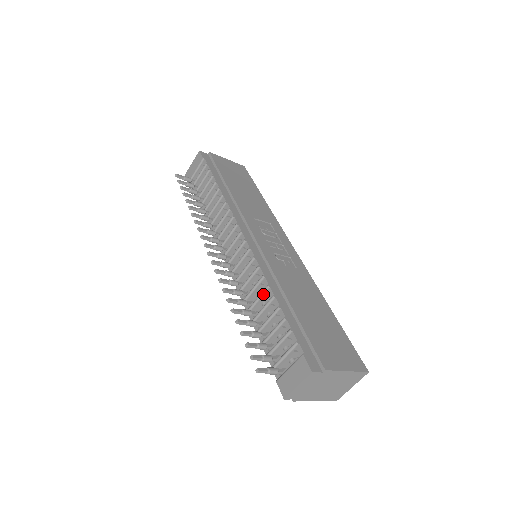
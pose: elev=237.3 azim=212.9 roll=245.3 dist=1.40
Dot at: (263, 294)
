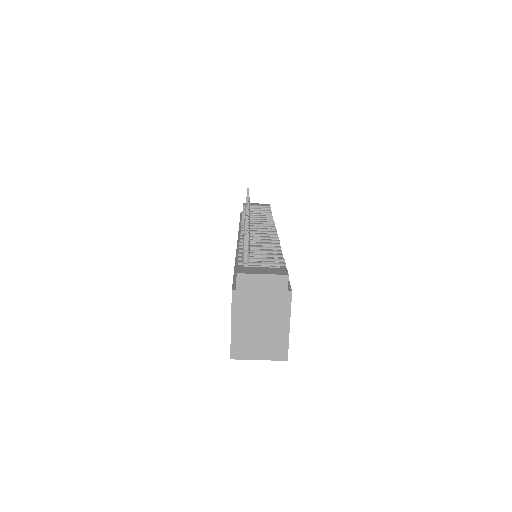
Dot at: (270, 244)
